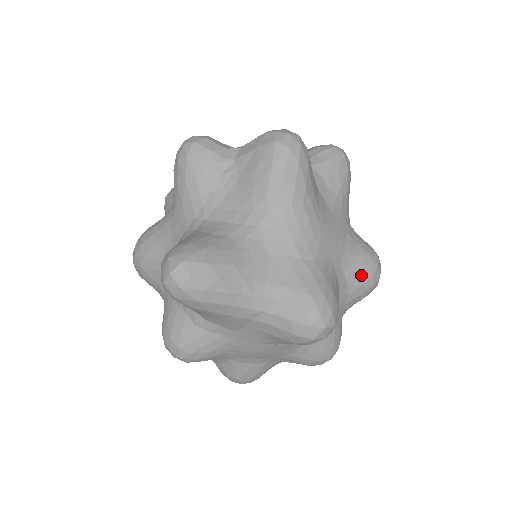
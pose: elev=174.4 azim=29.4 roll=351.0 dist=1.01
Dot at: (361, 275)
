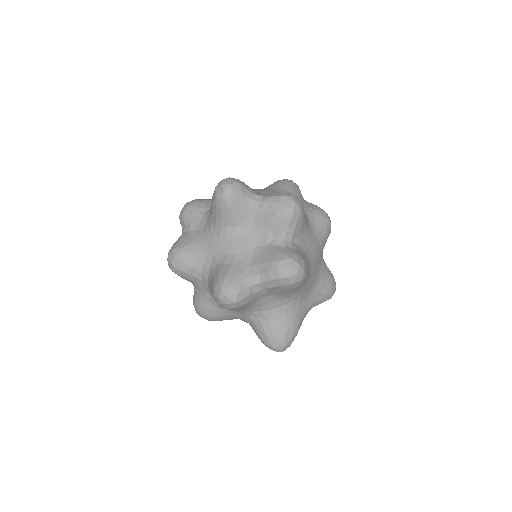
Dot at: occluded
